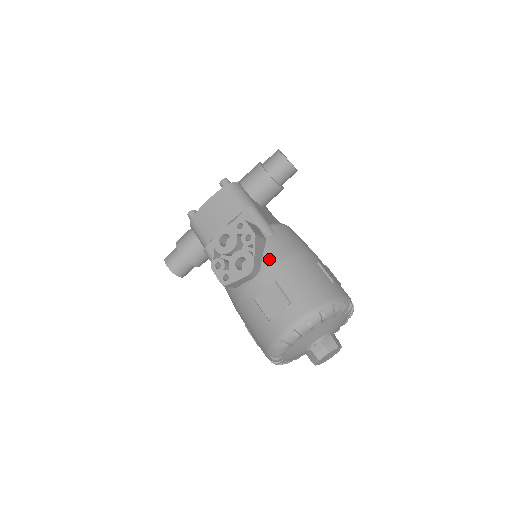
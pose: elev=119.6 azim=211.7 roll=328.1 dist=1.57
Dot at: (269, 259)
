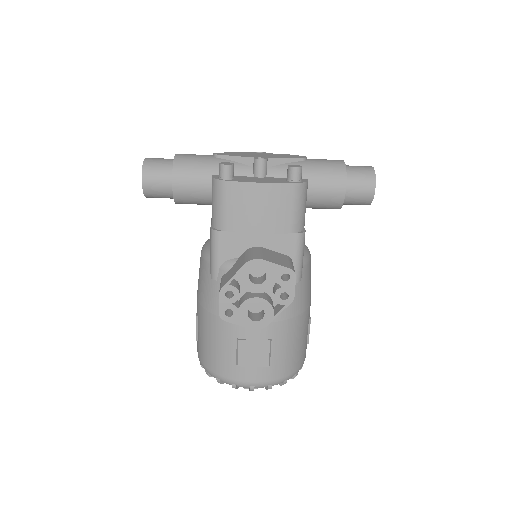
Dot at: (281, 313)
